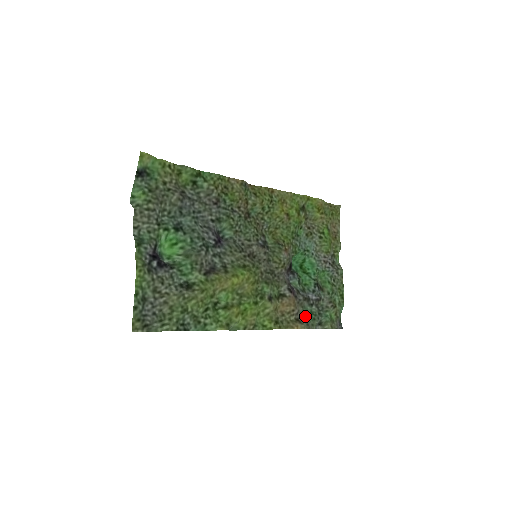
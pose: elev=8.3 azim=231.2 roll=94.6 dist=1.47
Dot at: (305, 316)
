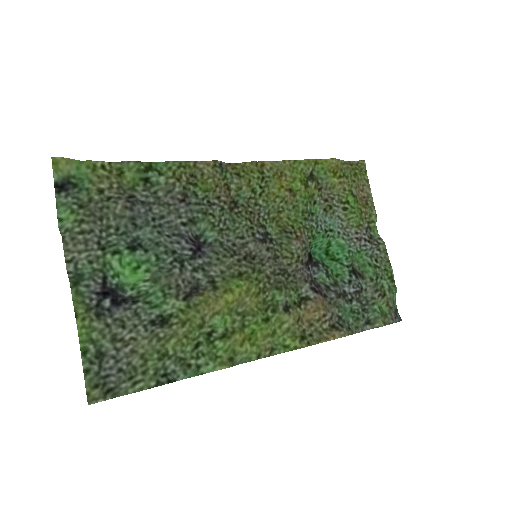
Dot at: (344, 318)
